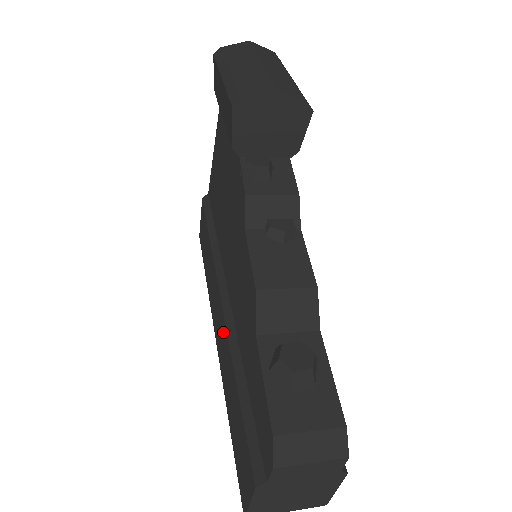
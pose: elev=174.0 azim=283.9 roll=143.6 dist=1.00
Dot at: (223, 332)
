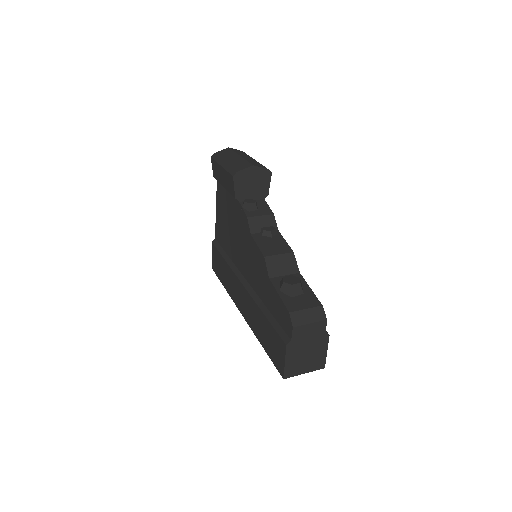
Dot at: (247, 299)
